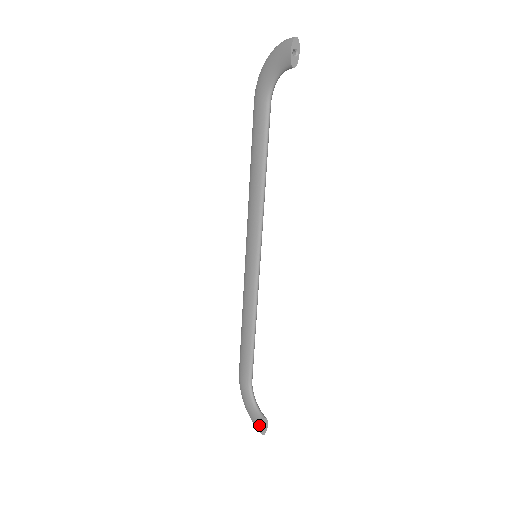
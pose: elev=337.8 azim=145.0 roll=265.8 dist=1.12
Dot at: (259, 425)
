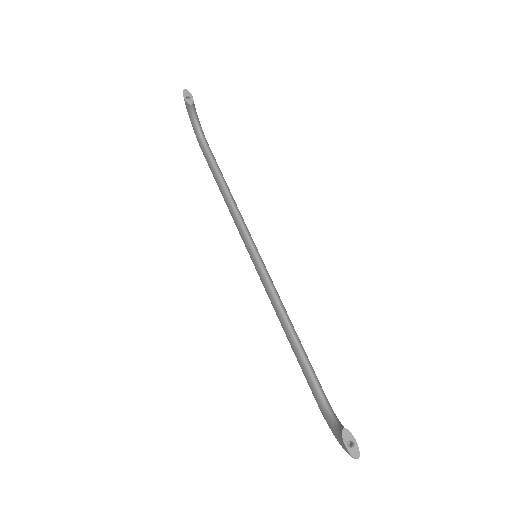
Dot at: (343, 444)
